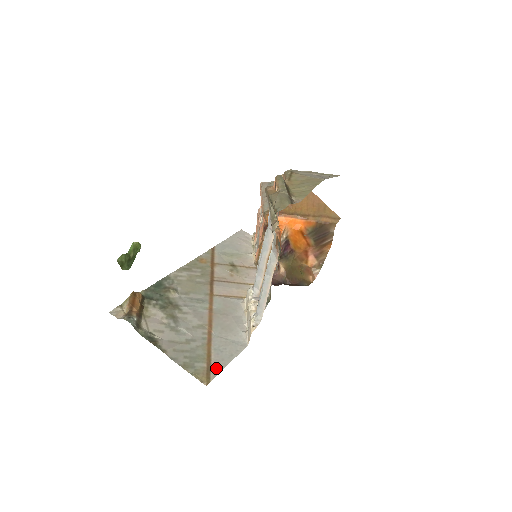
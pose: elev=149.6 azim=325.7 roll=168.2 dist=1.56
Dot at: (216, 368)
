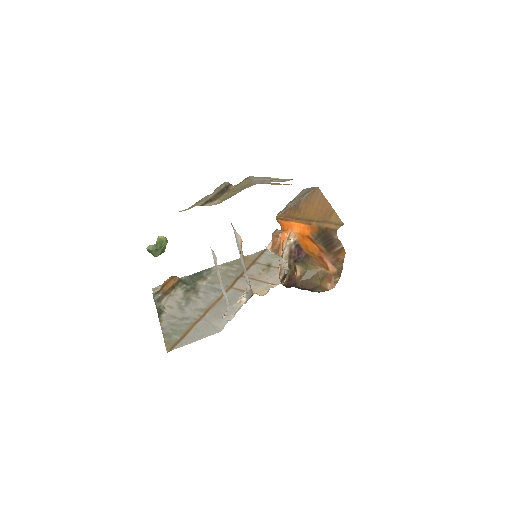
Dot at: (184, 342)
